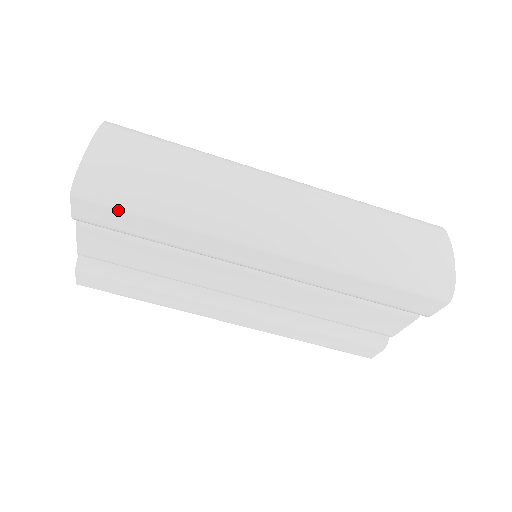
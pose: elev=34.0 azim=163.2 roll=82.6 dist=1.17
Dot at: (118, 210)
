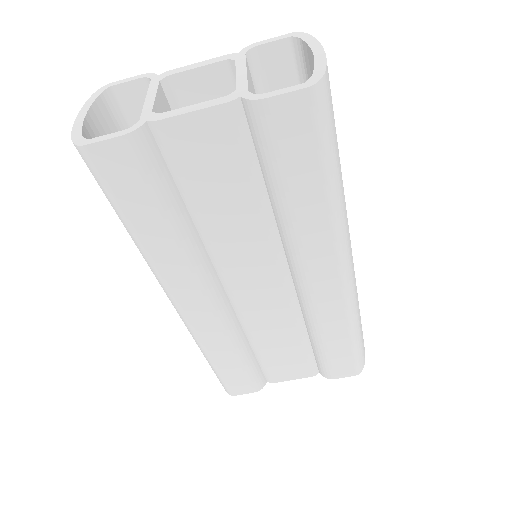
Dot at: (316, 143)
